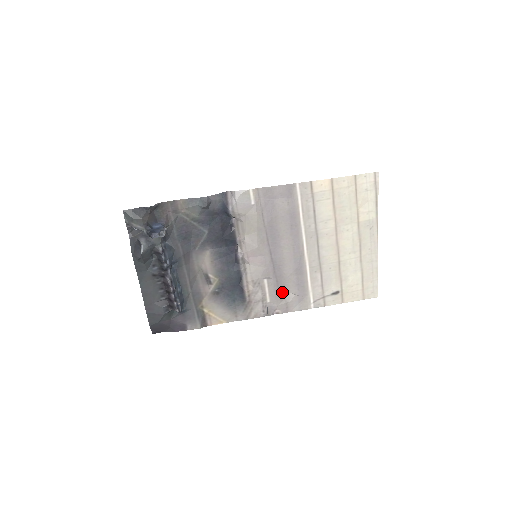
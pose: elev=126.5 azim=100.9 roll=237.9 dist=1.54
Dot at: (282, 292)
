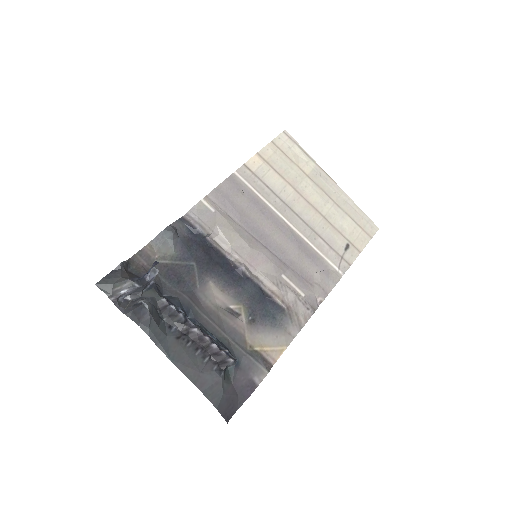
Dot at: (306, 278)
